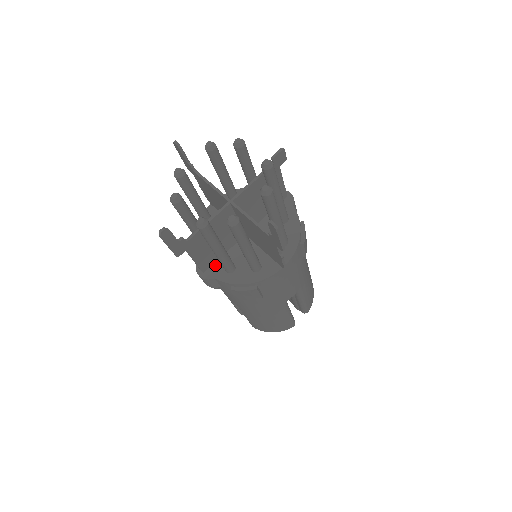
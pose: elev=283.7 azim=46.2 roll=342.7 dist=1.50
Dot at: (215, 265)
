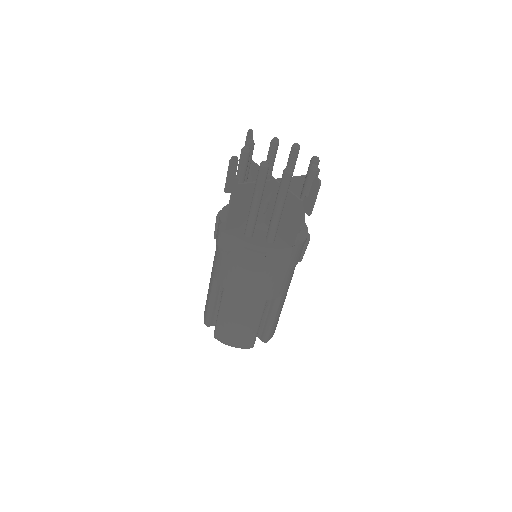
Dot at: (236, 229)
